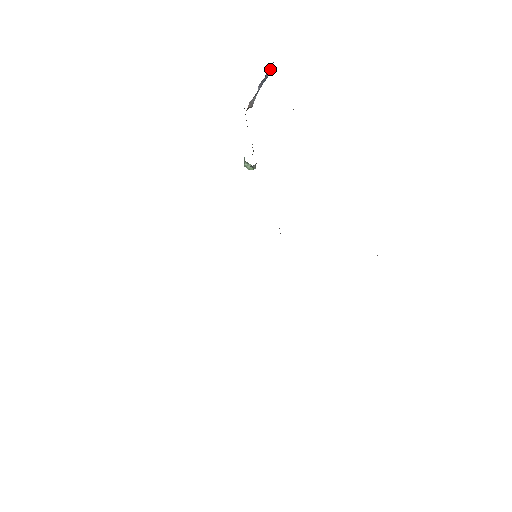
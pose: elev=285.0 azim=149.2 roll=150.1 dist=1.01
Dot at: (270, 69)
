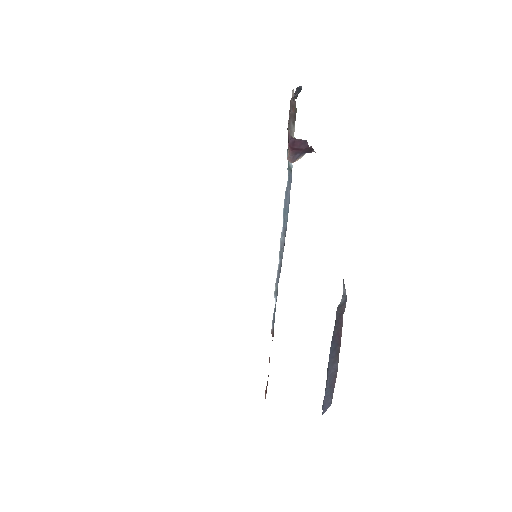
Dot at: (301, 89)
